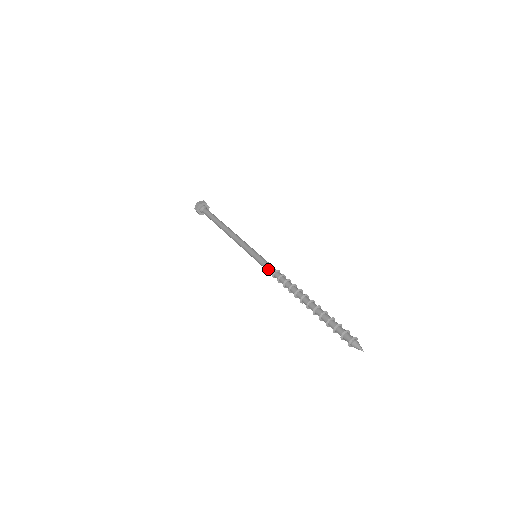
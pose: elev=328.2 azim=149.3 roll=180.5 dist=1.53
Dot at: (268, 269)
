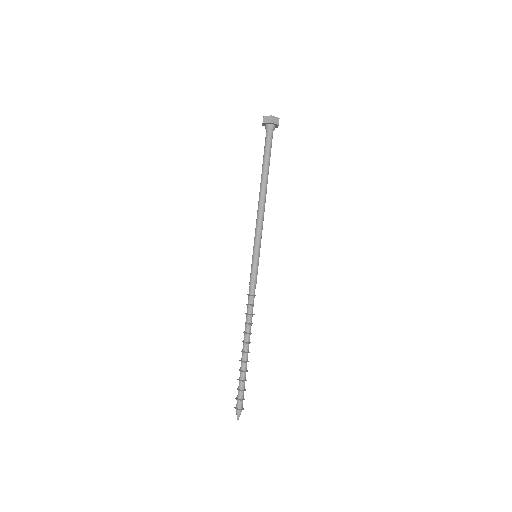
Dot at: occluded
